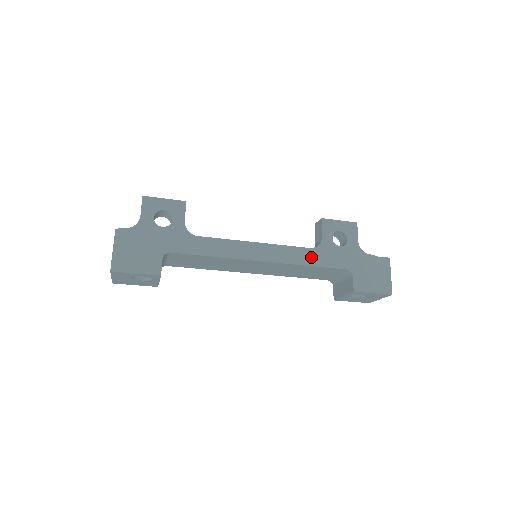
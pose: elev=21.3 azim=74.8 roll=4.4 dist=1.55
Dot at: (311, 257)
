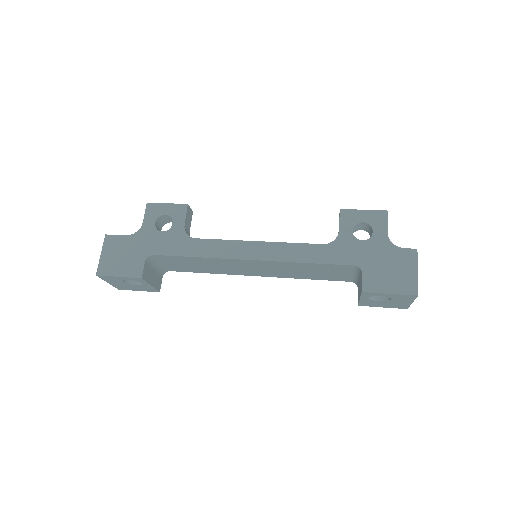
Dot at: (309, 253)
